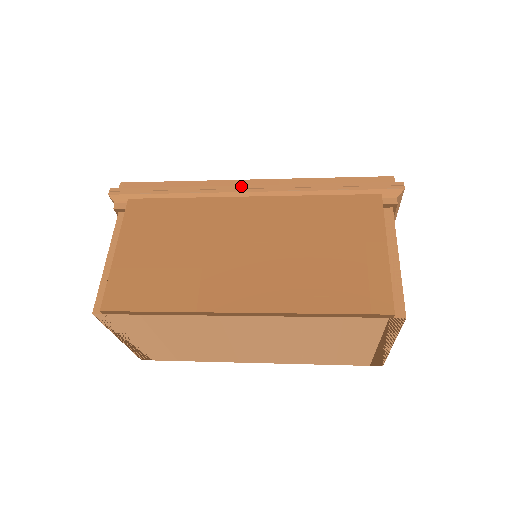
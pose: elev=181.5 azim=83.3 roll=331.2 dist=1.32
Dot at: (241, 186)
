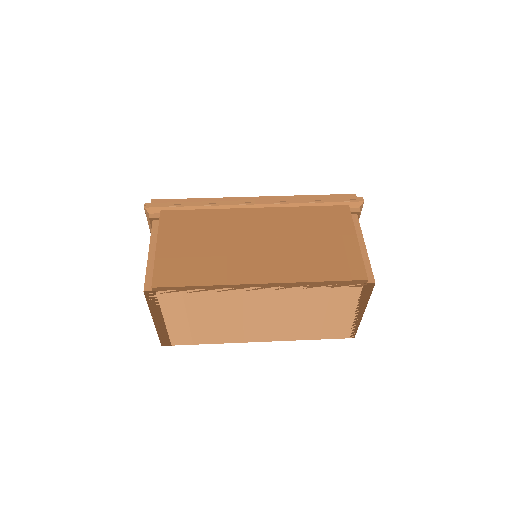
Dot at: (247, 201)
